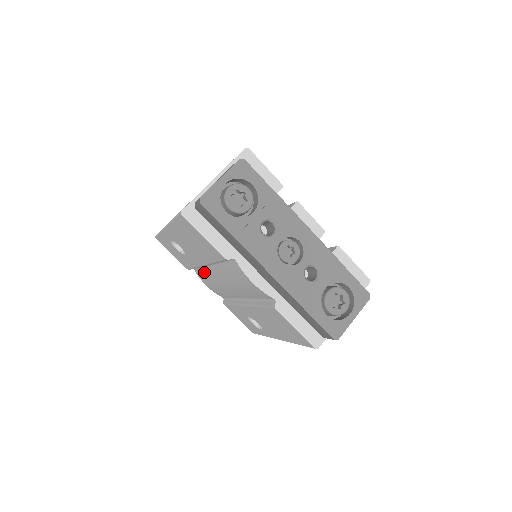
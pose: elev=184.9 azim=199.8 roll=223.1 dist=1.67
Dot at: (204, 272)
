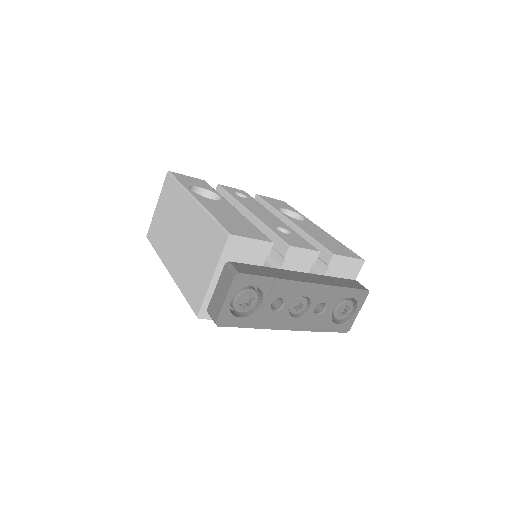
Dot at: occluded
